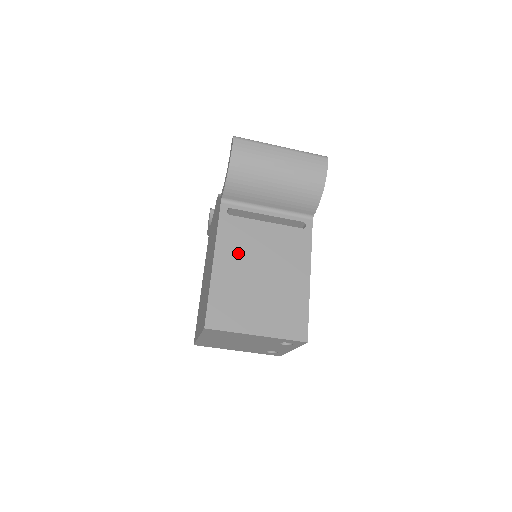
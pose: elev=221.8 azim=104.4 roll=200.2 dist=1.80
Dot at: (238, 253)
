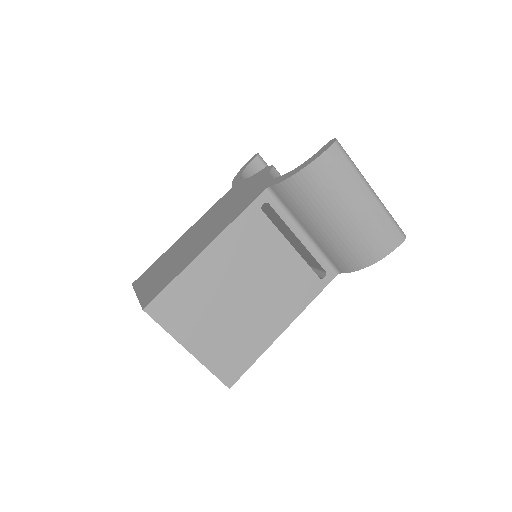
Dot at: (237, 257)
